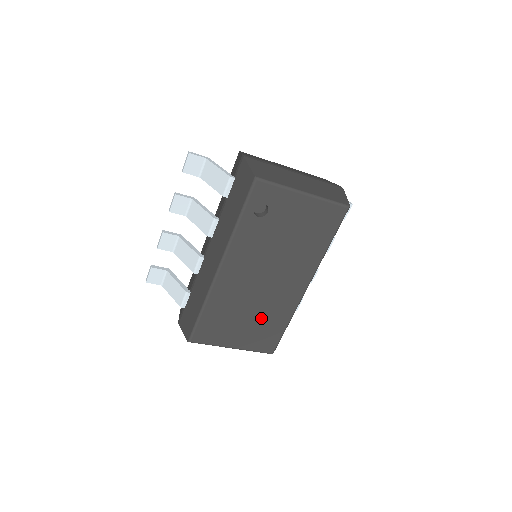
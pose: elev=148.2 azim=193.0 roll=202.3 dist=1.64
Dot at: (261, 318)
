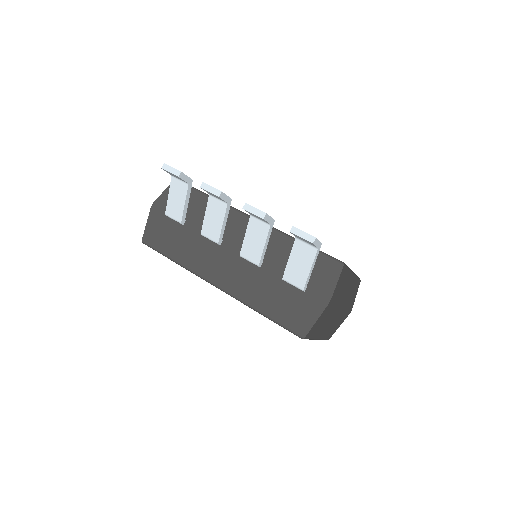
Dot at: occluded
